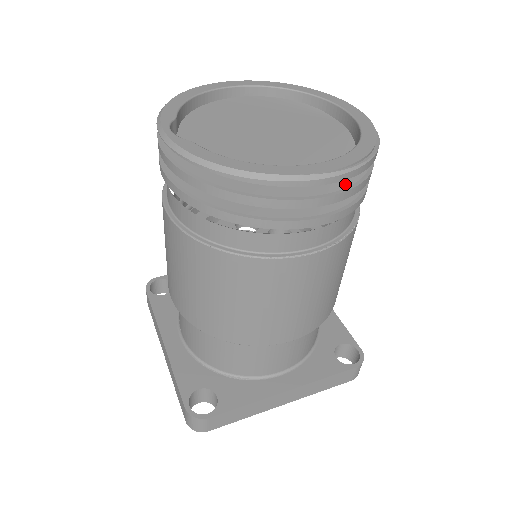
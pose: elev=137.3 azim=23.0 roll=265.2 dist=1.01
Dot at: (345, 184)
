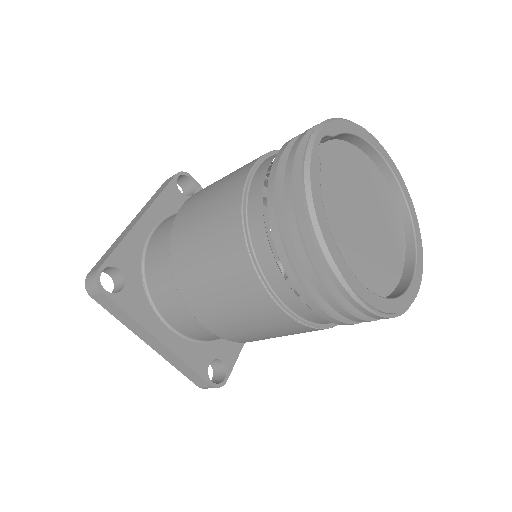
Dot at: (353, 307)
